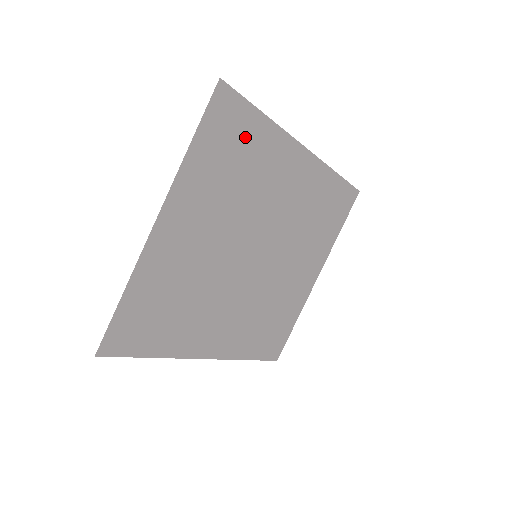
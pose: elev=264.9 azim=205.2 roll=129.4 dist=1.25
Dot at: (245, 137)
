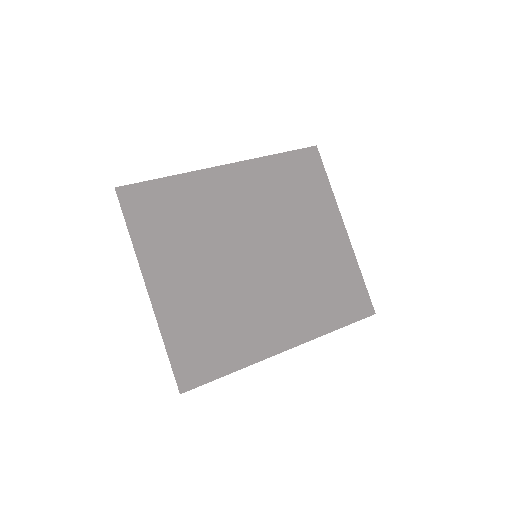
Dot at: (165, 199)
